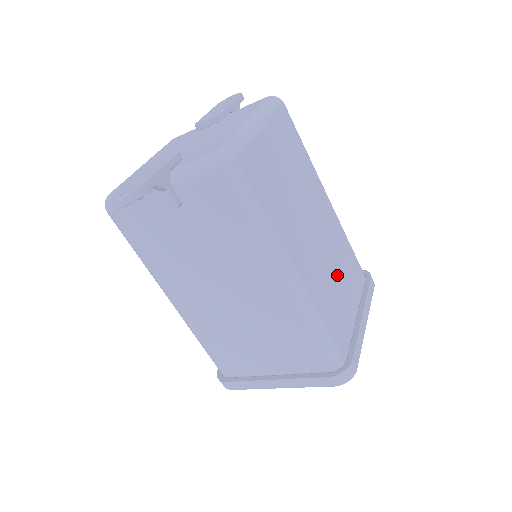
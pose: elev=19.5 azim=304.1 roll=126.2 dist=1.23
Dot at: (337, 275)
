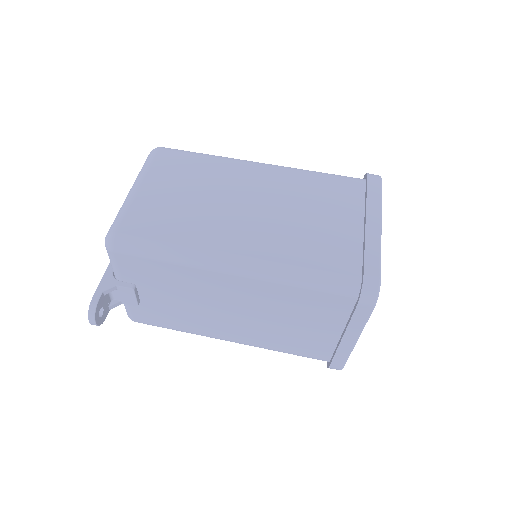
Dot at: (306, 215)
